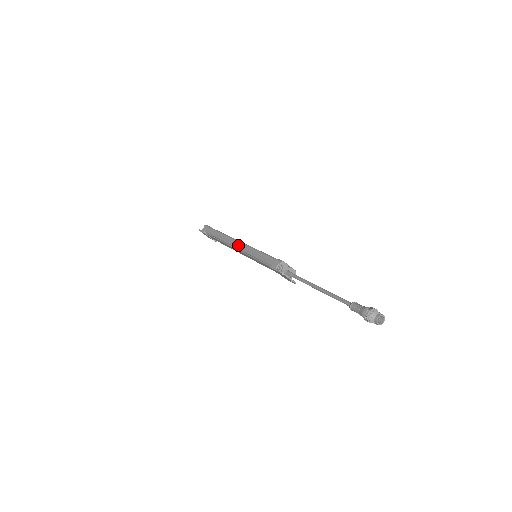
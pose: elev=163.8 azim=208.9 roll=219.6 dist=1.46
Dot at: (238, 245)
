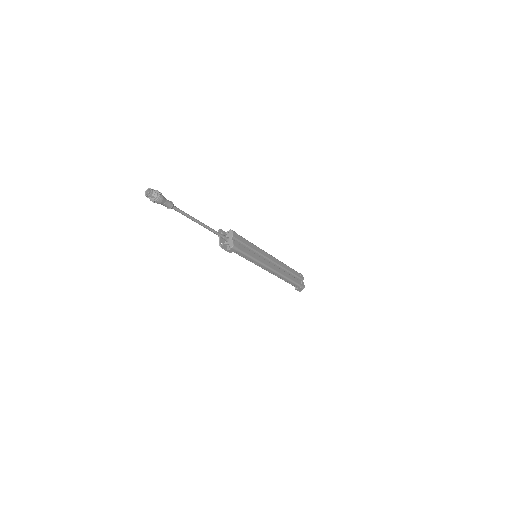
Dot at: occluded
